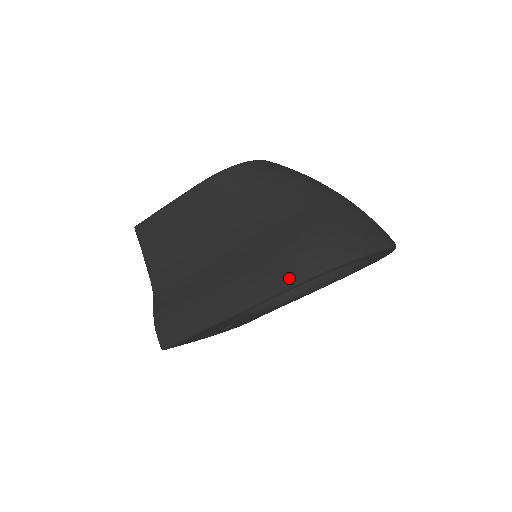
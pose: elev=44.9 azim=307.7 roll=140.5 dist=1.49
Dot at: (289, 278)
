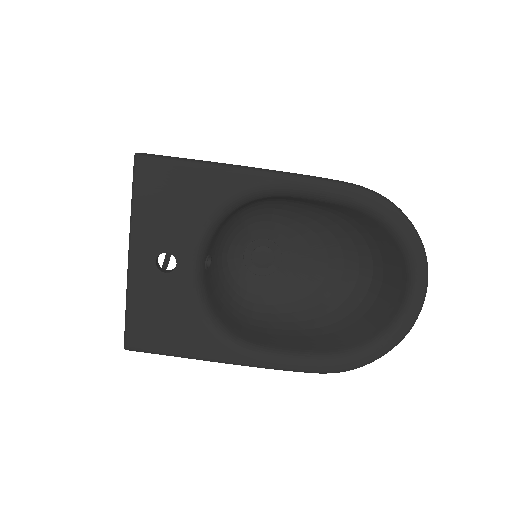
Dot at: occluded
